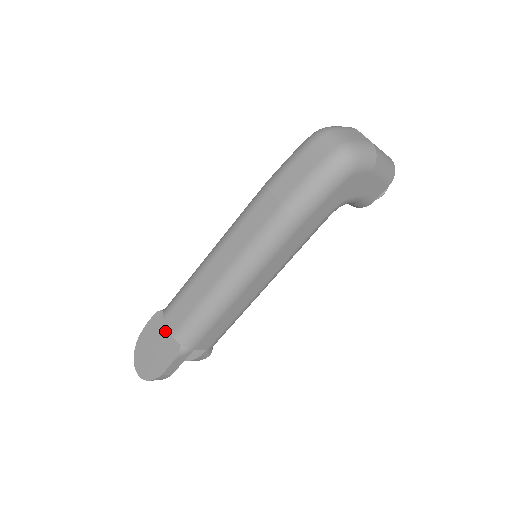
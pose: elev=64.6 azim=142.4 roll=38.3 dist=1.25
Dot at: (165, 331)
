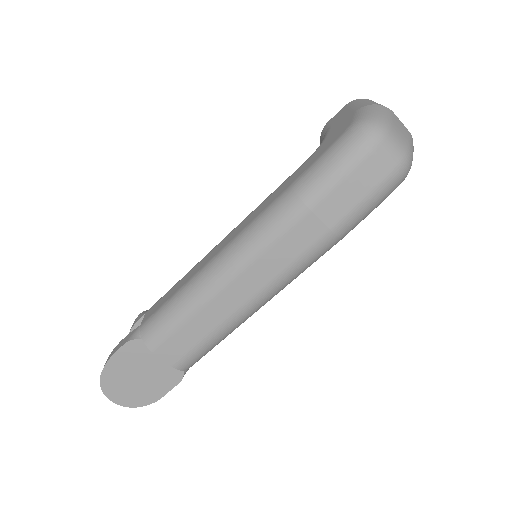
Dot at: (152, 360)
